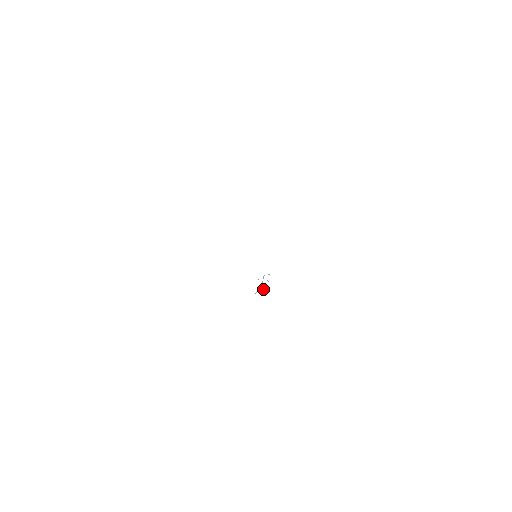
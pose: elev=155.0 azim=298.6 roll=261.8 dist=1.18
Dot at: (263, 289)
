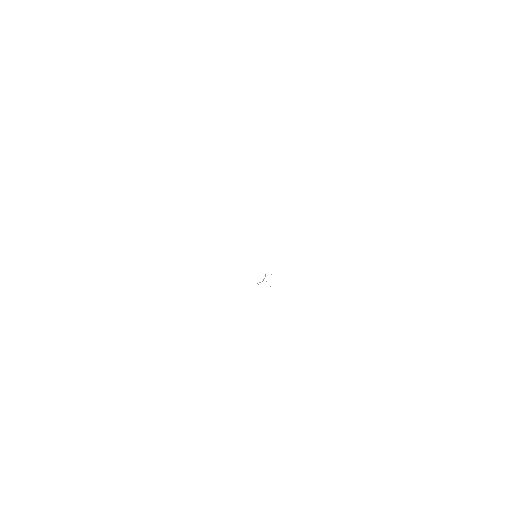
Dot at: occluded
